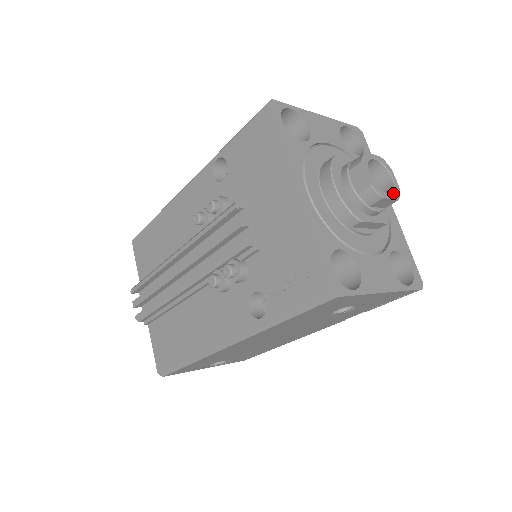
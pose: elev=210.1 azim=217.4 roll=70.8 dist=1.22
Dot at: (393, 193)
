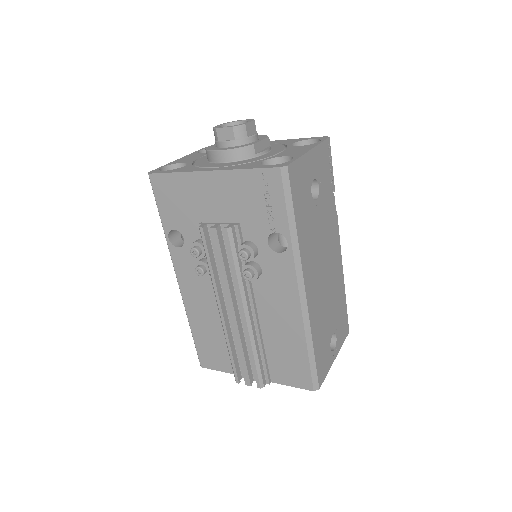
Dot at: (248, 121)
